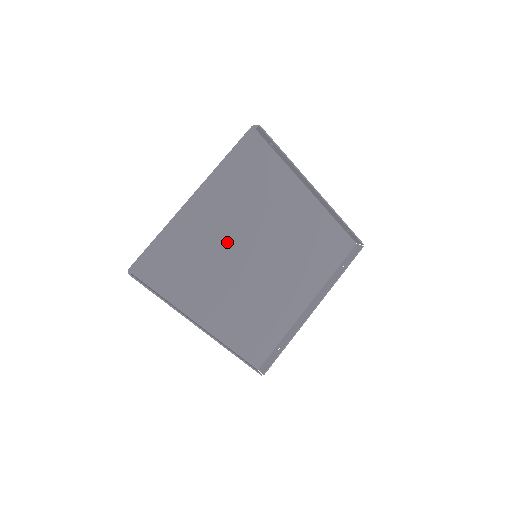
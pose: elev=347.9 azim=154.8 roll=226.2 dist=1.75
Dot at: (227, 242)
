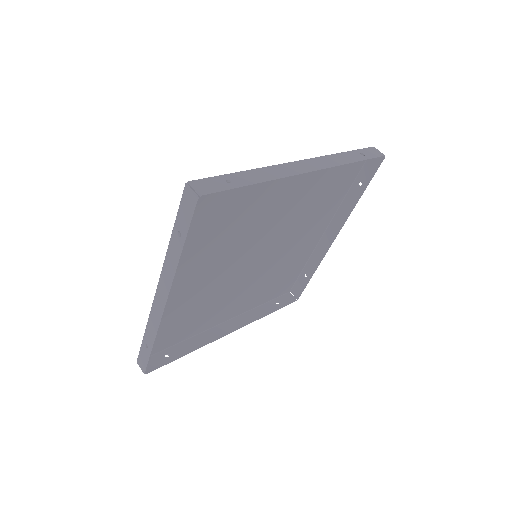
Dot at: (219, 275)
